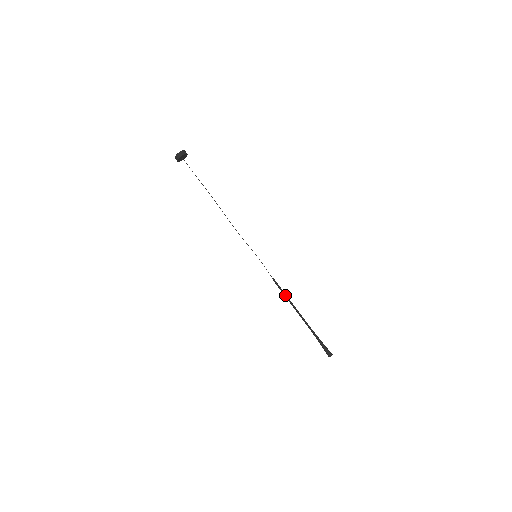
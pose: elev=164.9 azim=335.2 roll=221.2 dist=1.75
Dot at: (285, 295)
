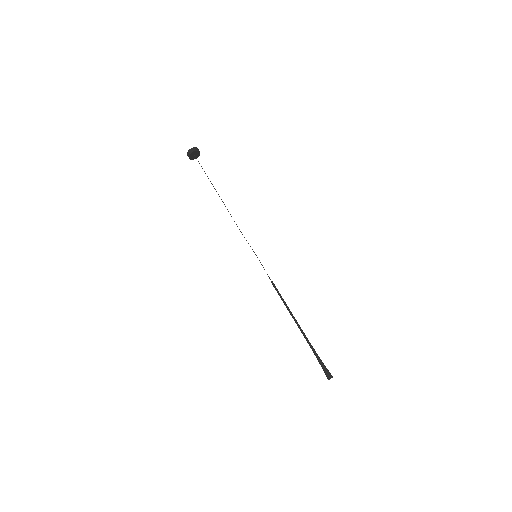
Dot at: occluded
